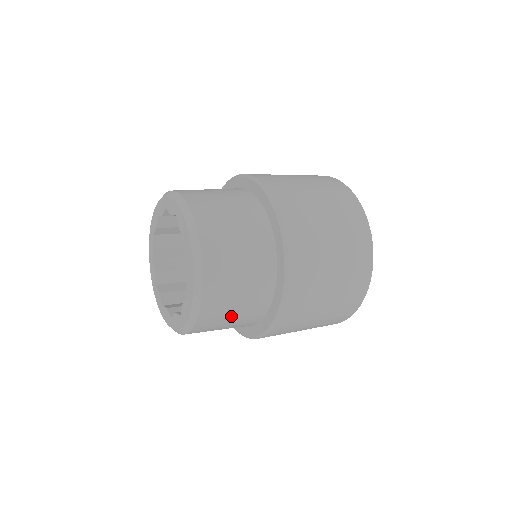
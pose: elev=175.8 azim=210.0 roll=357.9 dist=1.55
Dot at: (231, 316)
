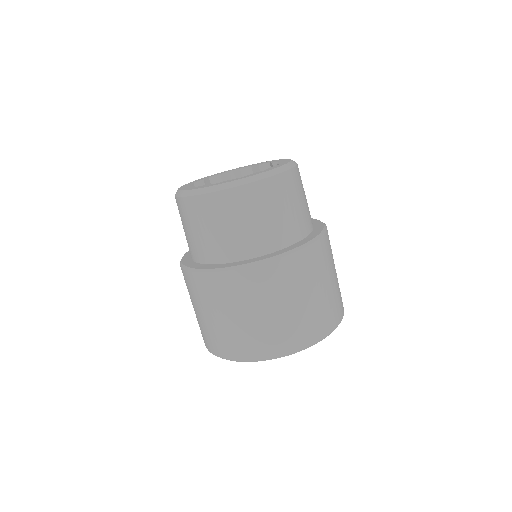
Dot at: (273, 213)
